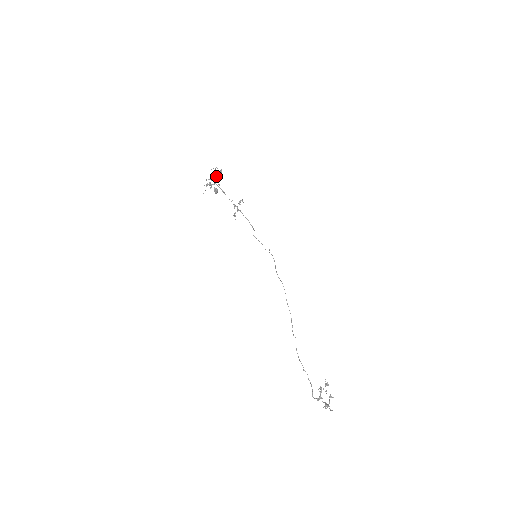
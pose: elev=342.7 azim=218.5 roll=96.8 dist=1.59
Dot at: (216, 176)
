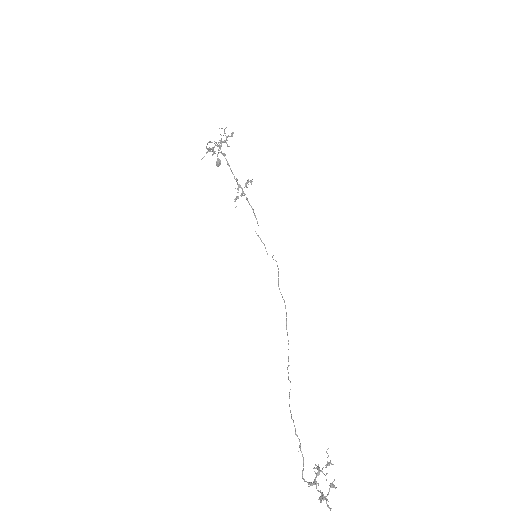
Dot at: occluded
